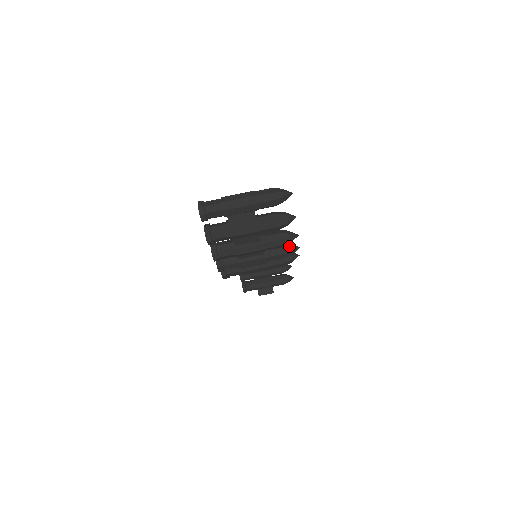
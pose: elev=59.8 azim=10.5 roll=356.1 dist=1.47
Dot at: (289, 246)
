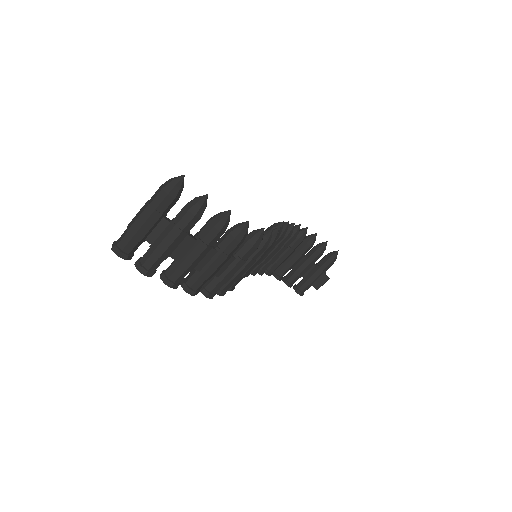
Dot at: (236, 227)
